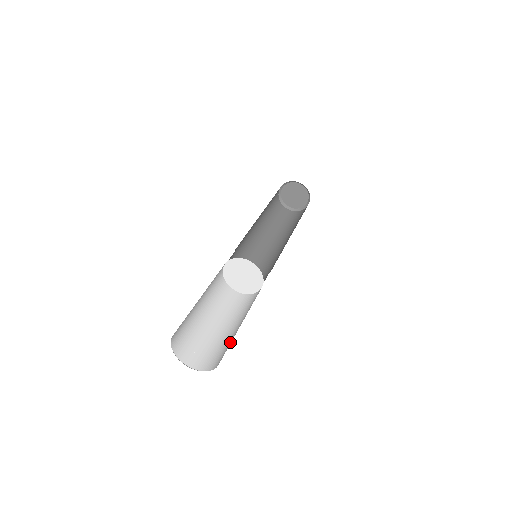
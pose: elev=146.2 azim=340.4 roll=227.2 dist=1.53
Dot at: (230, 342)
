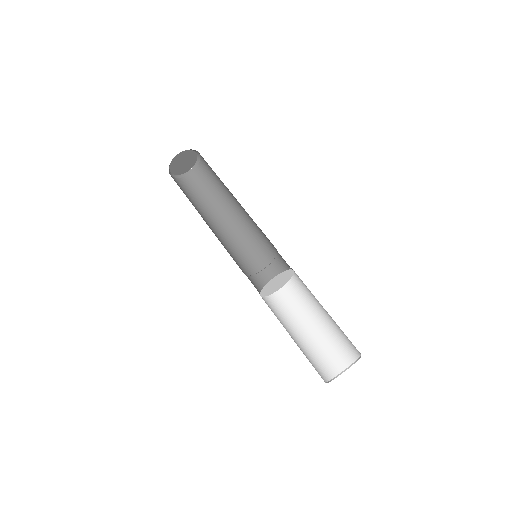
Dot at: (340, 332)
